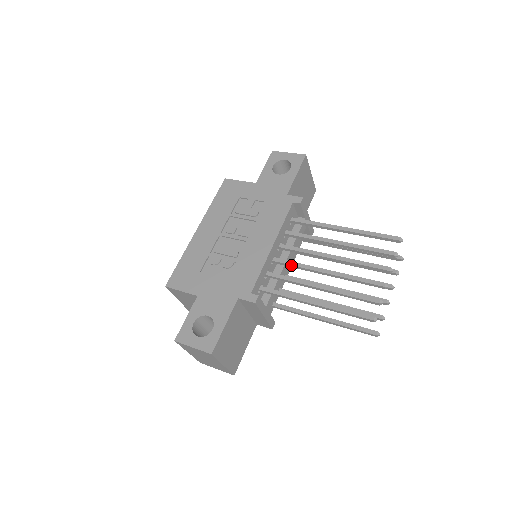
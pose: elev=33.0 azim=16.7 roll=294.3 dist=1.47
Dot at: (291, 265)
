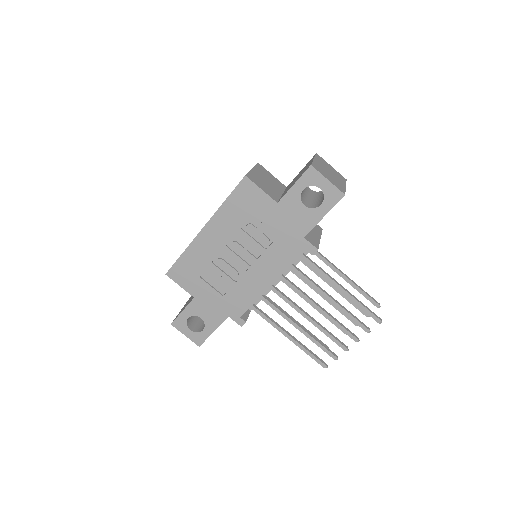
Dot at: occluded
